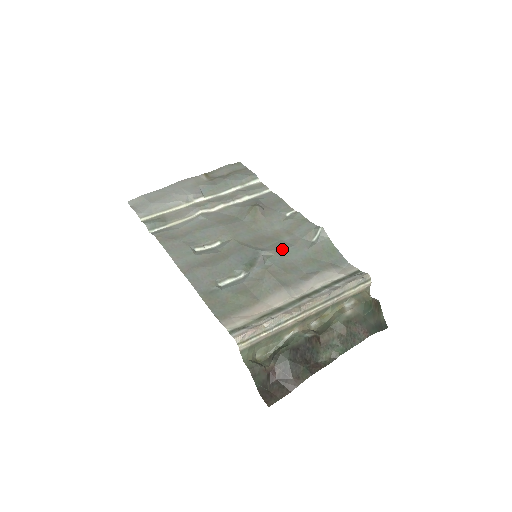
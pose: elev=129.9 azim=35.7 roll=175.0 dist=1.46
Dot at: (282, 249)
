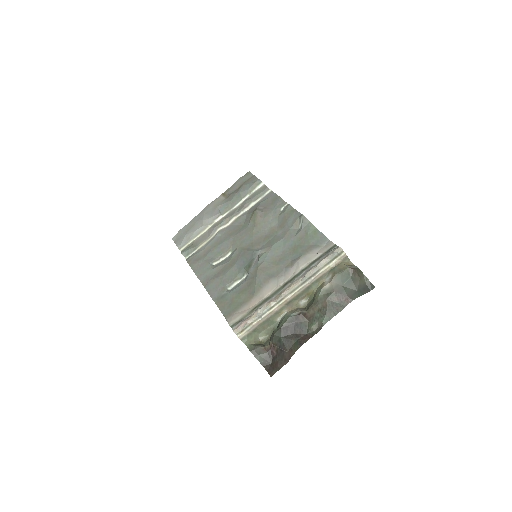
Dot at: (273, 245)
